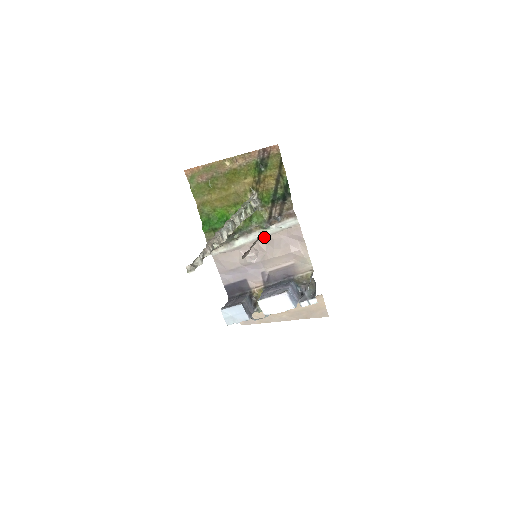
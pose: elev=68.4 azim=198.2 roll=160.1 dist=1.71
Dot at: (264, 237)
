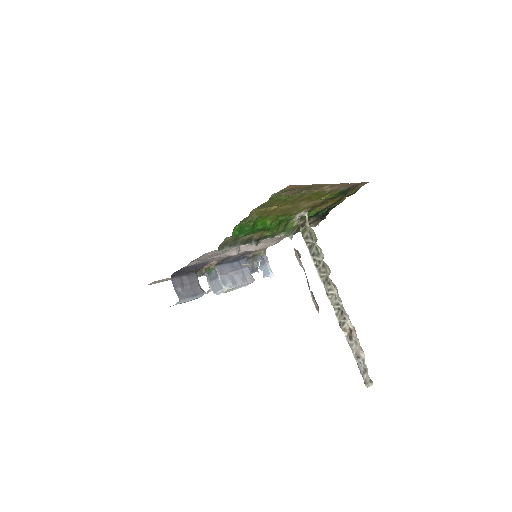
Dot at: occluded
